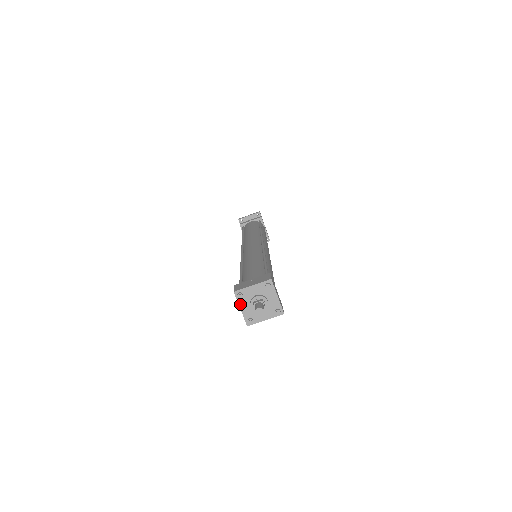
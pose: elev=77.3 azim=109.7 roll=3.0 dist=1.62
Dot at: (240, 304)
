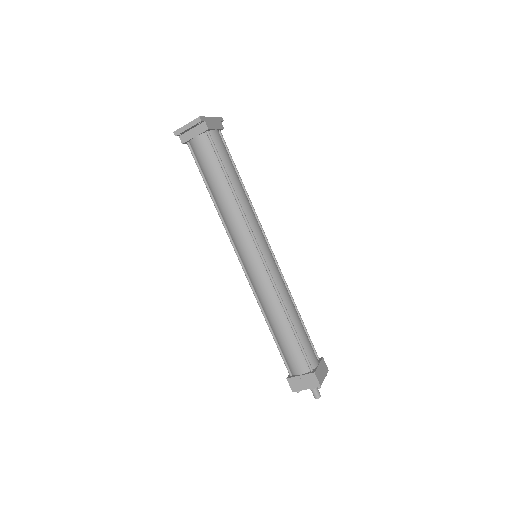
Dot at: occluded
